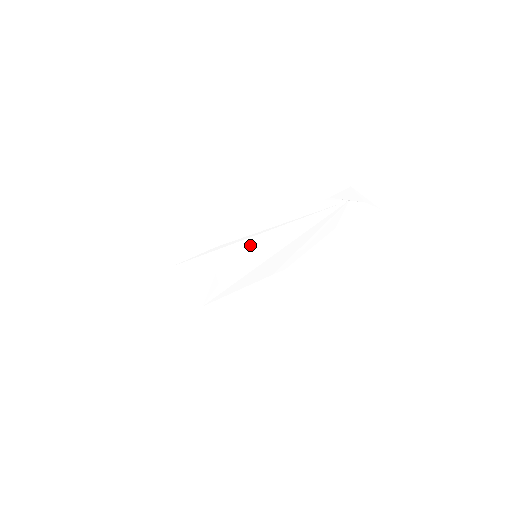
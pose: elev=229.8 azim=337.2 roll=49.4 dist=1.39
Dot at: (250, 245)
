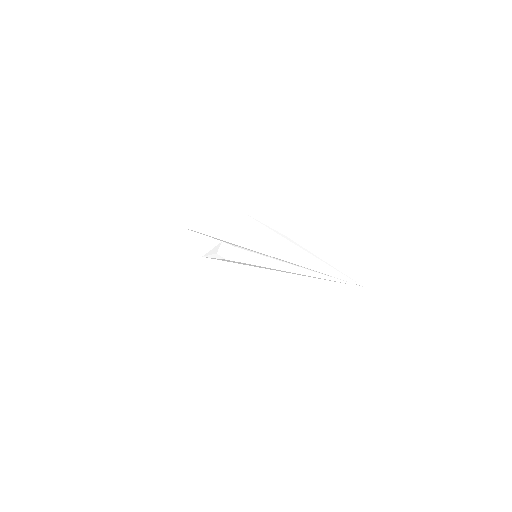
Dot at: (262, 240)
